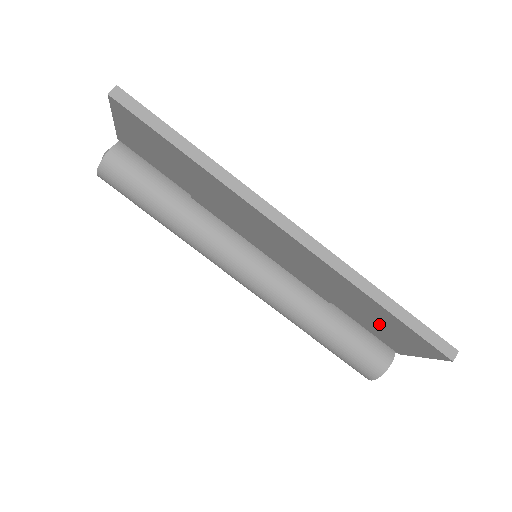
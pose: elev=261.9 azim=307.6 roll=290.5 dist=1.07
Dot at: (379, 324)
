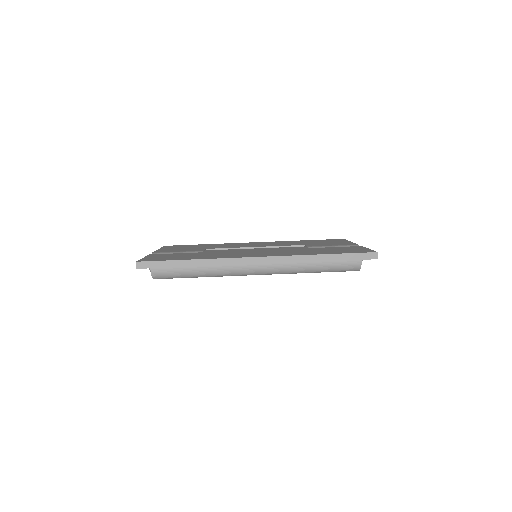
Dot at: occluded
